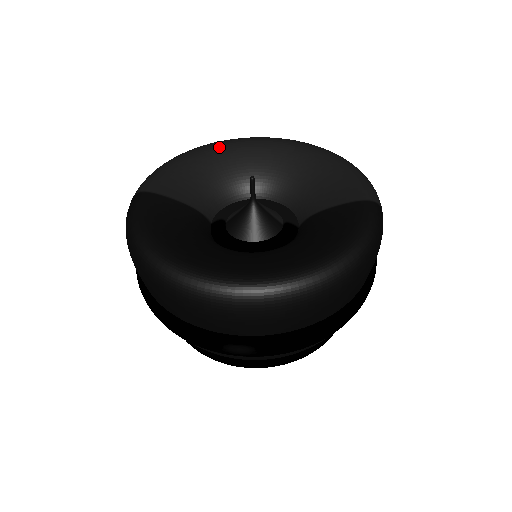
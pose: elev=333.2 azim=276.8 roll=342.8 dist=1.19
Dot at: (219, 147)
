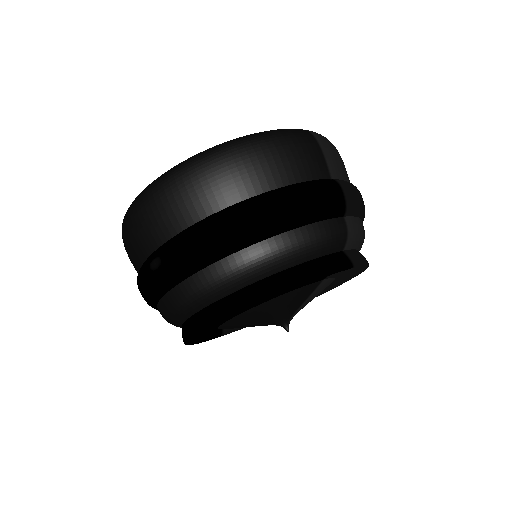
Dot at: occluded
